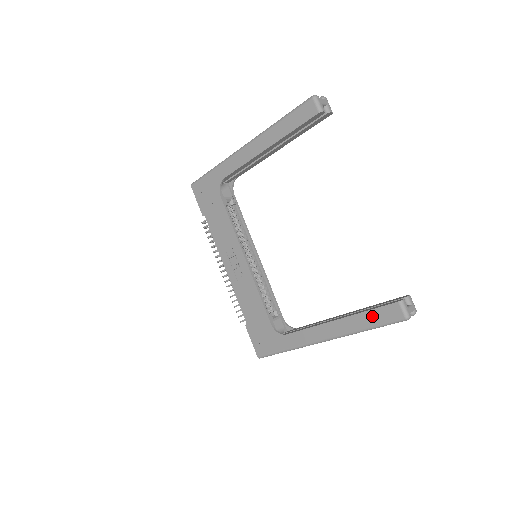
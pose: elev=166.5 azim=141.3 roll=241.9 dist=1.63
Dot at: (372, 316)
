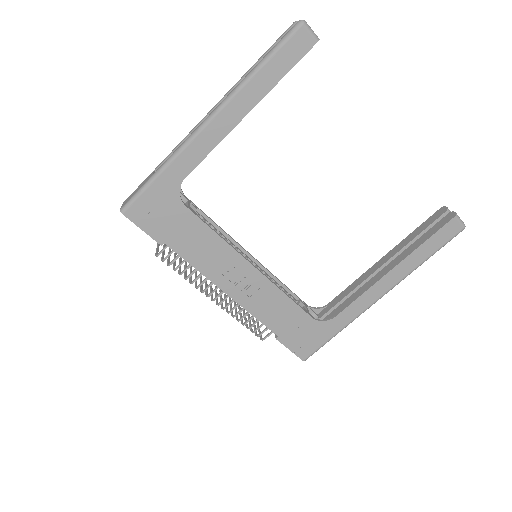
Dot at: (431, 244)
